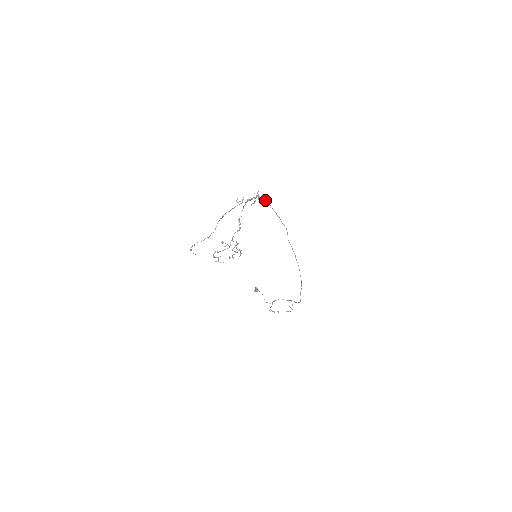
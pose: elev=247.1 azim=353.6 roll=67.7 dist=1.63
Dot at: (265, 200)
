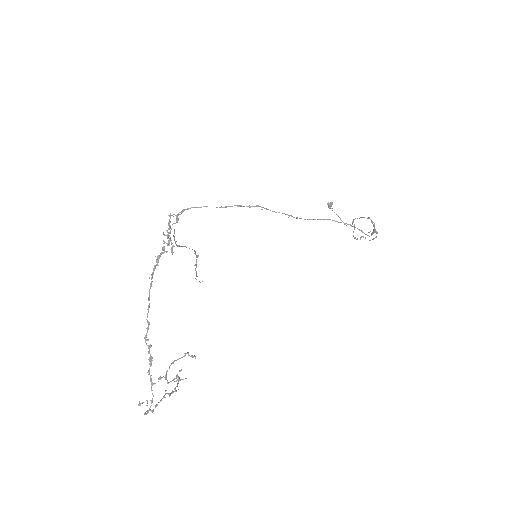
Dot at: occluded
